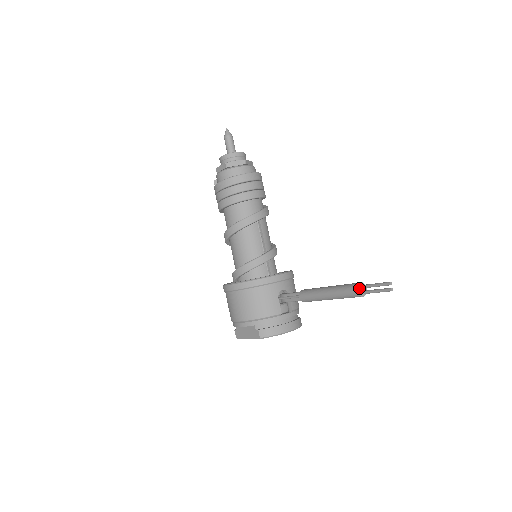
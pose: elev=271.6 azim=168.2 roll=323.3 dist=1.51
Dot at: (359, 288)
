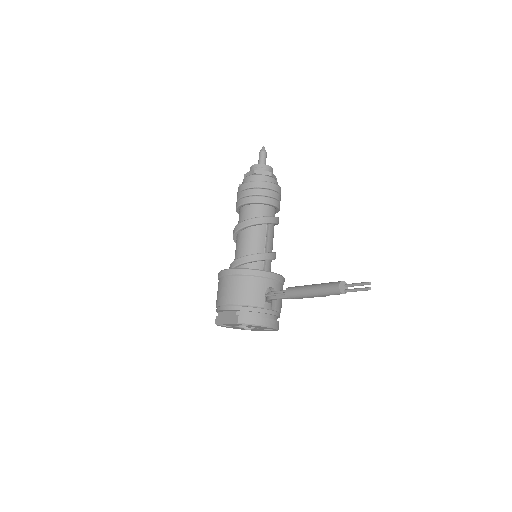
Dot at: (341, 285)
